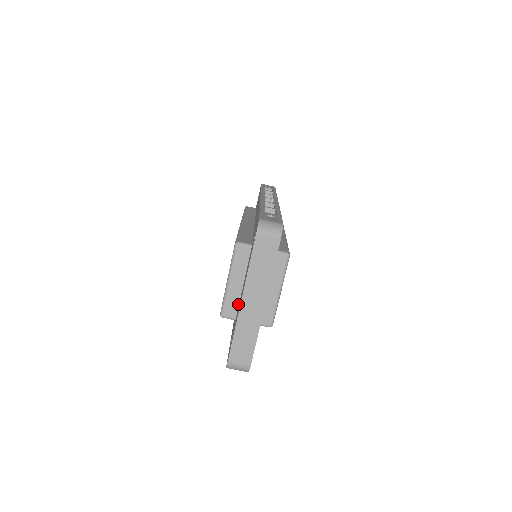
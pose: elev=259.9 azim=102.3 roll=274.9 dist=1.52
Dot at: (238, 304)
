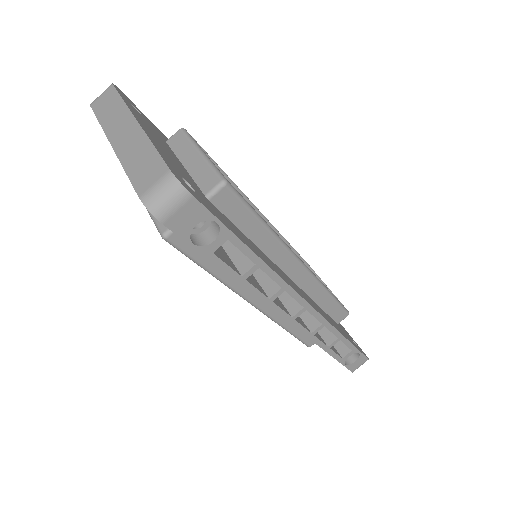
Dot at: occluded
